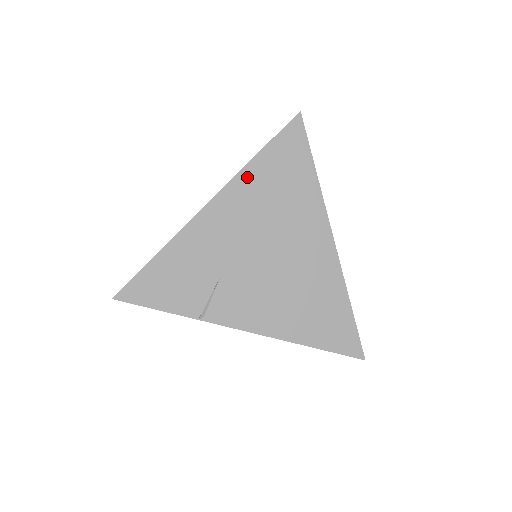
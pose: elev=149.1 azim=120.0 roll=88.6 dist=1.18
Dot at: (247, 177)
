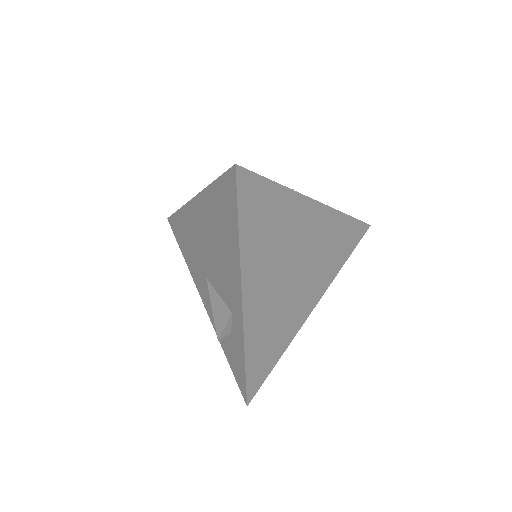
Dot at: occluded
